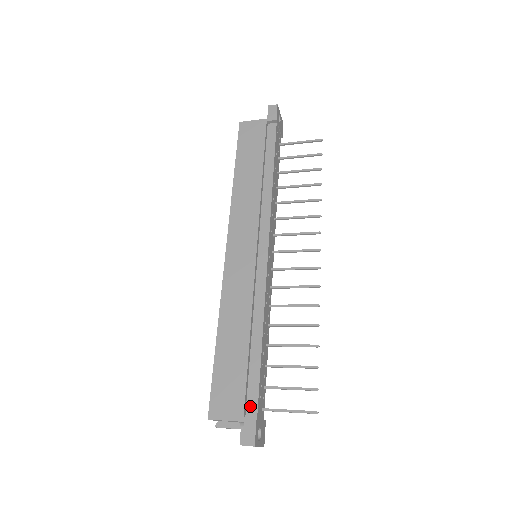
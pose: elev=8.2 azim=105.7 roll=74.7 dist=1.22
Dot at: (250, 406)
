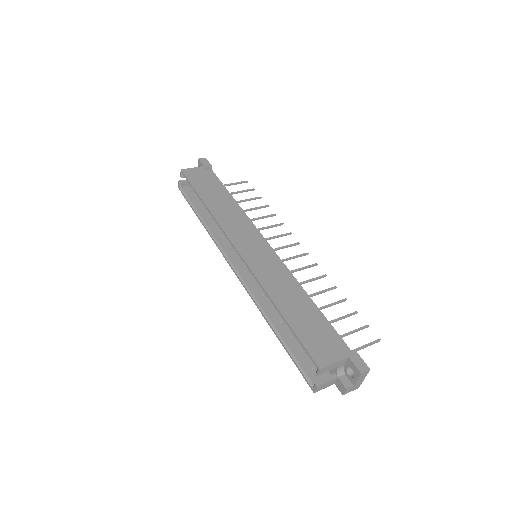
Dot at: (341, 347)
